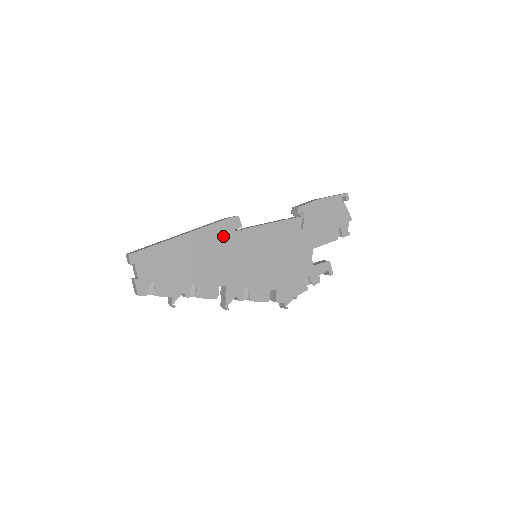
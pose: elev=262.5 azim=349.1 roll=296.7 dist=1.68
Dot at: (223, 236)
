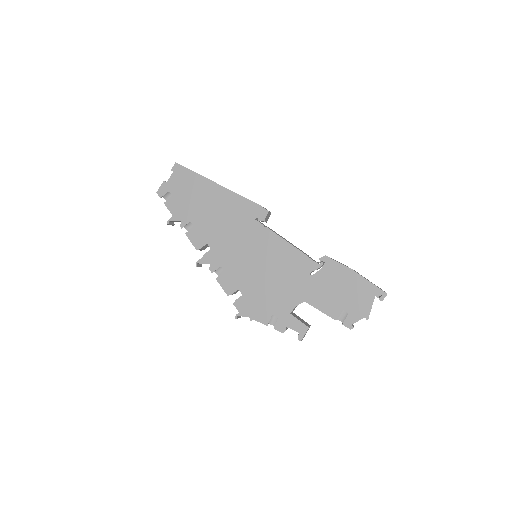
Dot at: (243, 213)
